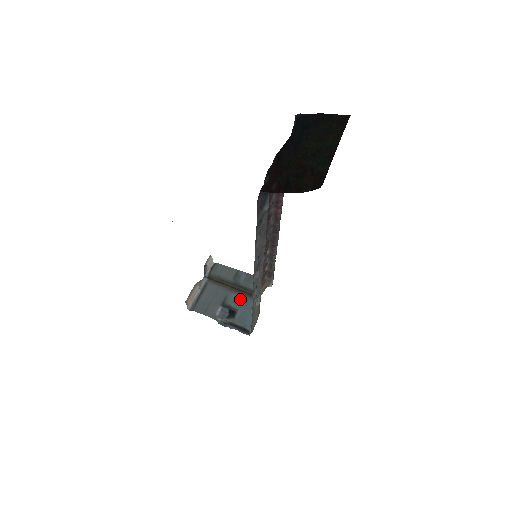
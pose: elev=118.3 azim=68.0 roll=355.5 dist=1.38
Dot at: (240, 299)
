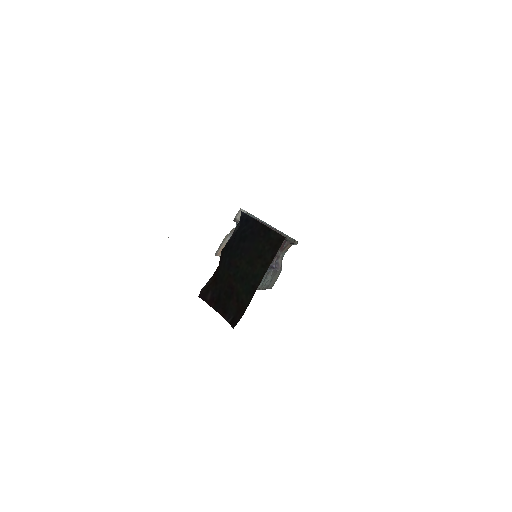
Dot at: occluded
